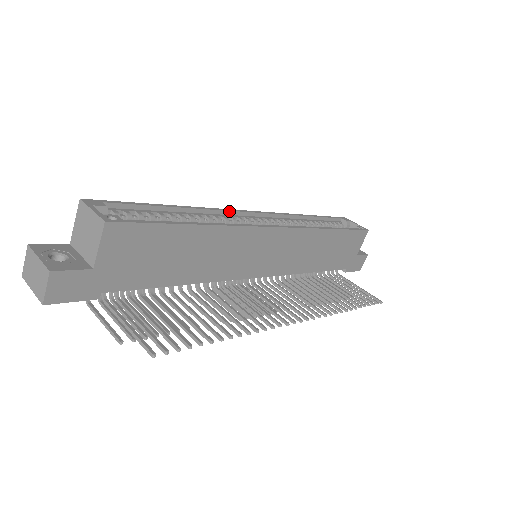
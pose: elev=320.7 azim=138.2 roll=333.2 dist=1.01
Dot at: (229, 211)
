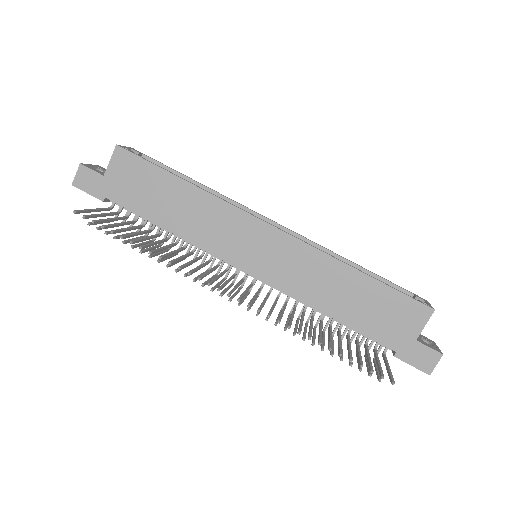
Dot at: (245, 207)
